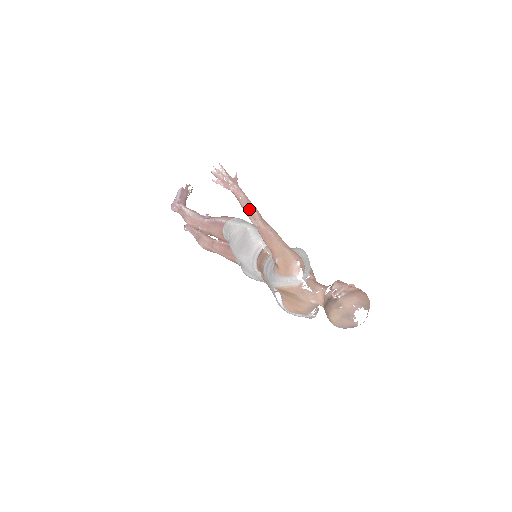
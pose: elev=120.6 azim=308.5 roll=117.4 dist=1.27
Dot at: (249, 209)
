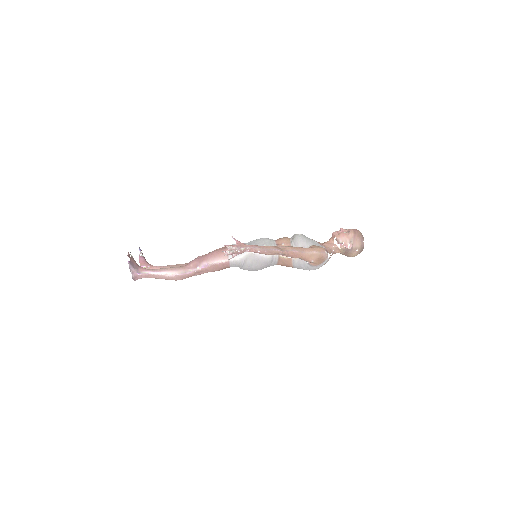
Dot at: (271, 252)
